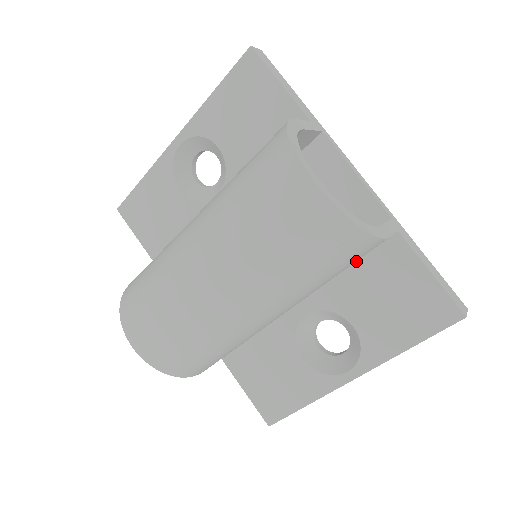
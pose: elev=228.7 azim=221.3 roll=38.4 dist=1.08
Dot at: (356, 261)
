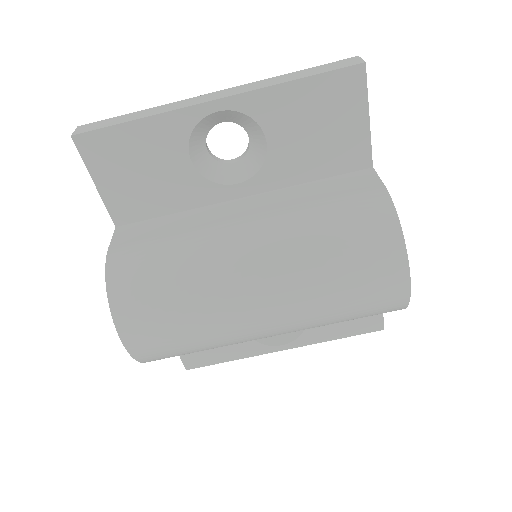
Dot at: occluded
